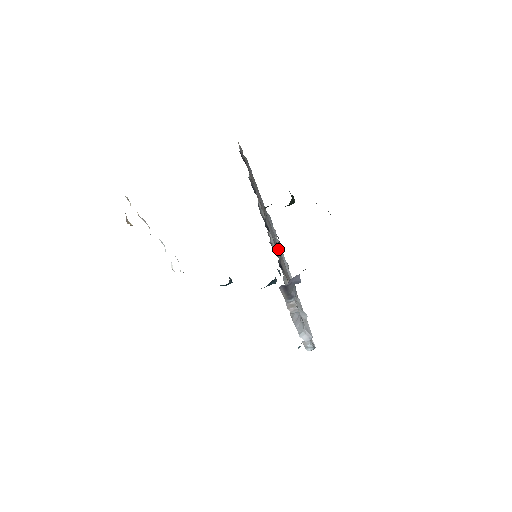
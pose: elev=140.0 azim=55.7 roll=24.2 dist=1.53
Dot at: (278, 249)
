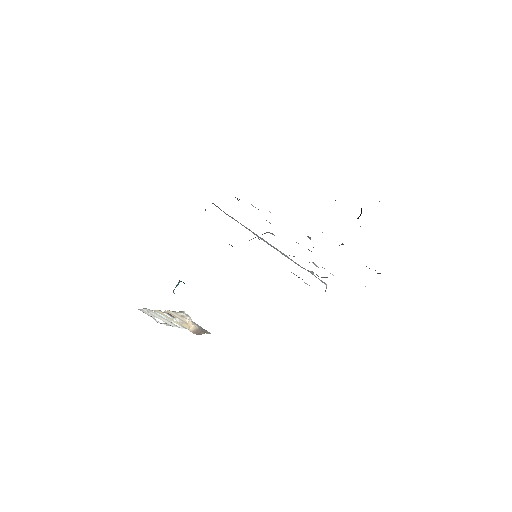
Dot at: occluded
